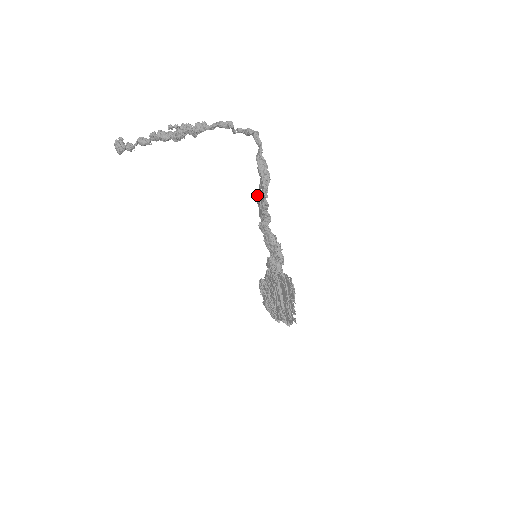
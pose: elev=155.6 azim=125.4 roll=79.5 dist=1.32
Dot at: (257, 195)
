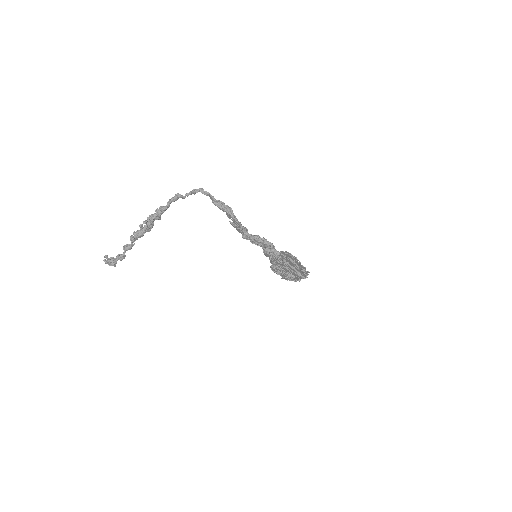
Dot at: (231, 223)
